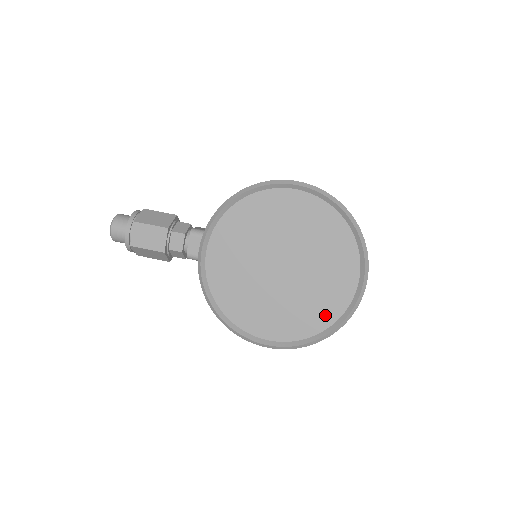
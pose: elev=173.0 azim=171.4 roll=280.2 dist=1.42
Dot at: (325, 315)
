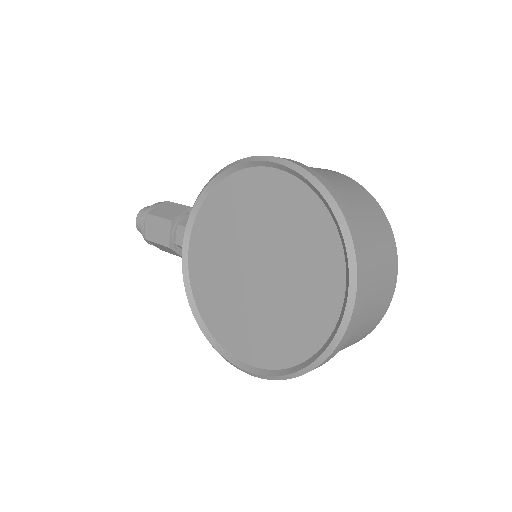
Dot at: (304, 341)
